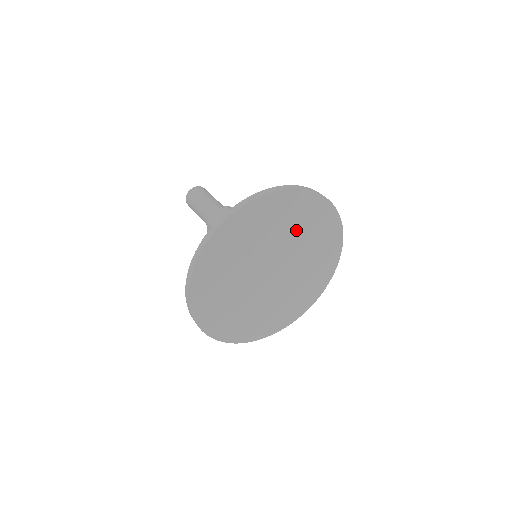
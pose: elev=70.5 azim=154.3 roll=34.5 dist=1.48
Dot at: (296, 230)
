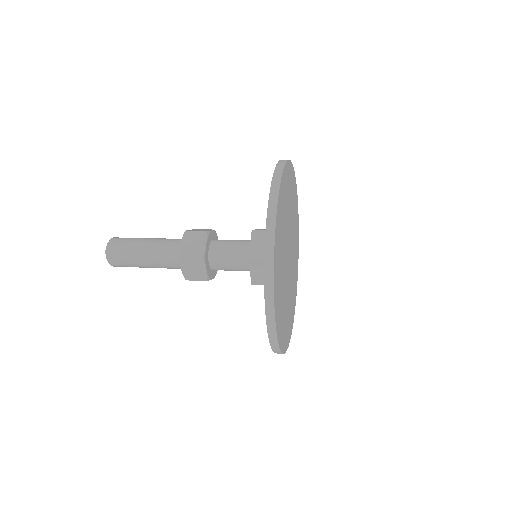
Dot at: (289, 205)
